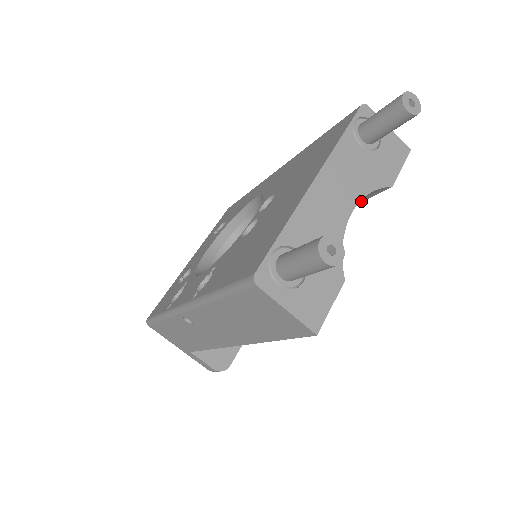
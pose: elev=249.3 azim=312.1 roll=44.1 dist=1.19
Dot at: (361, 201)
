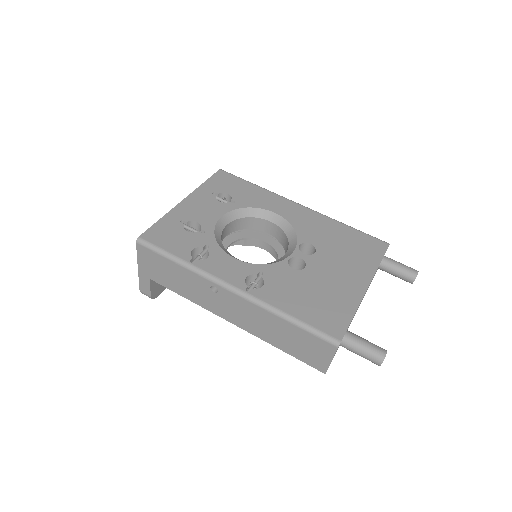
Dot at: occluded
